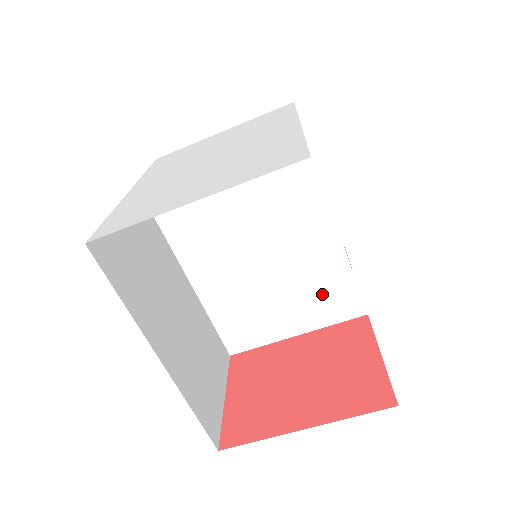
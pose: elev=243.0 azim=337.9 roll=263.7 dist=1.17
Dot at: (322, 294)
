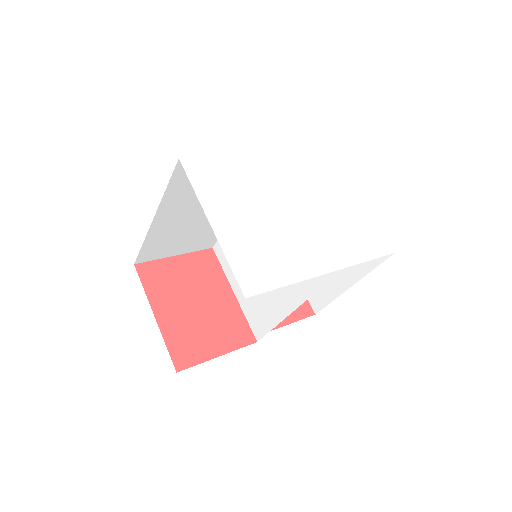
Dot at: (258, 307)
